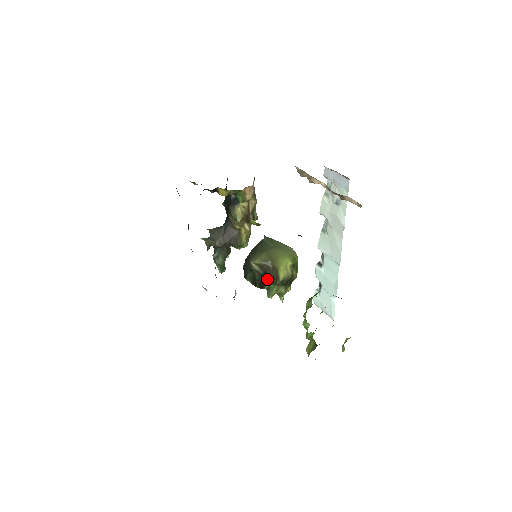
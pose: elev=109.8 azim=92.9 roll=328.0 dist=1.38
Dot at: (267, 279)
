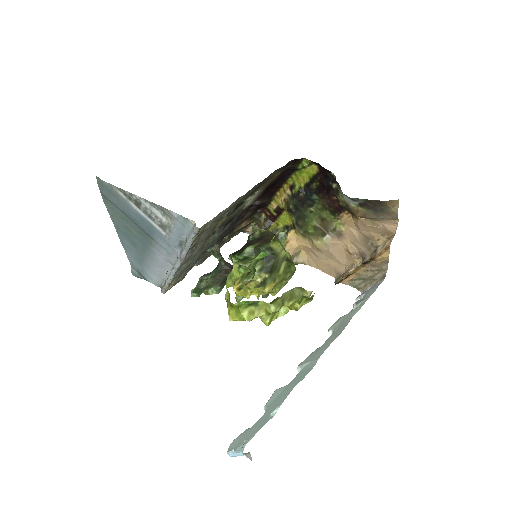
Dot at: (258, 240)
